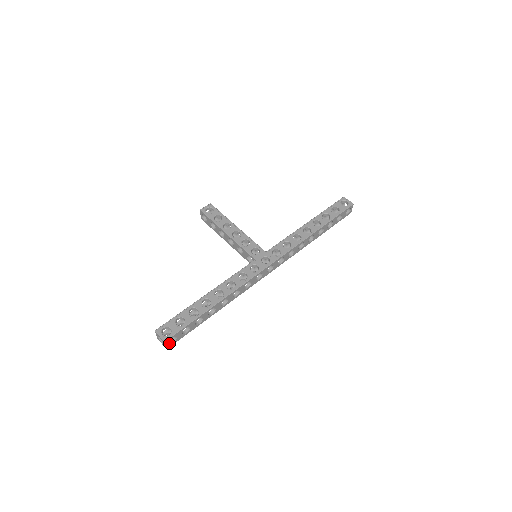
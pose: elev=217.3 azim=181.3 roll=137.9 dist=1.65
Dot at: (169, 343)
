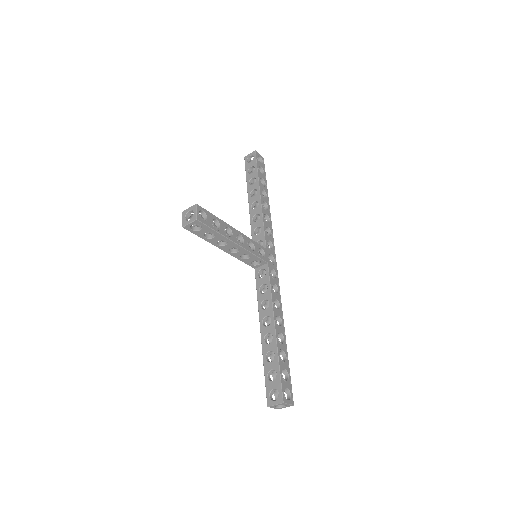
Dot at: occluded
